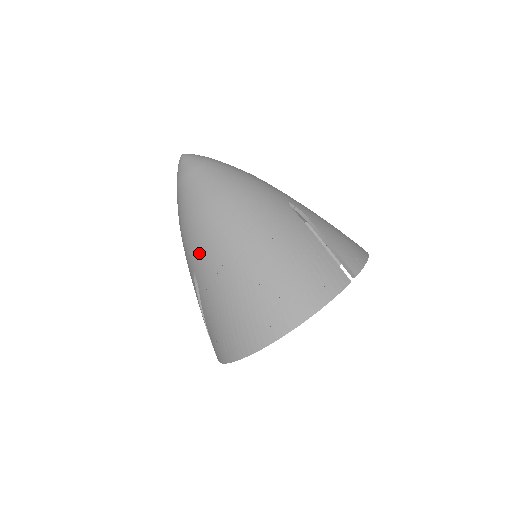
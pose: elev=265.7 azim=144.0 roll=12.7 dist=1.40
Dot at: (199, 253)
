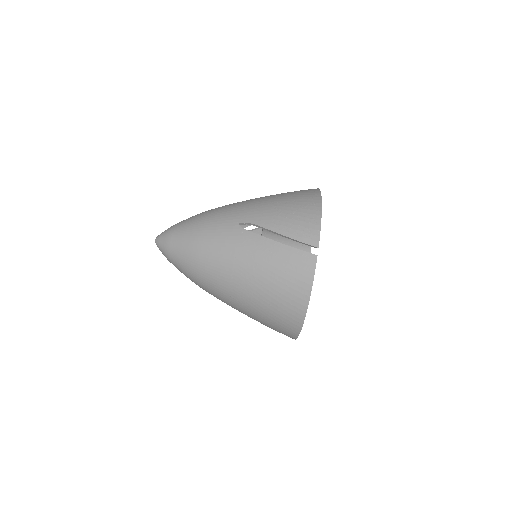
Dot at: (219, 299)
